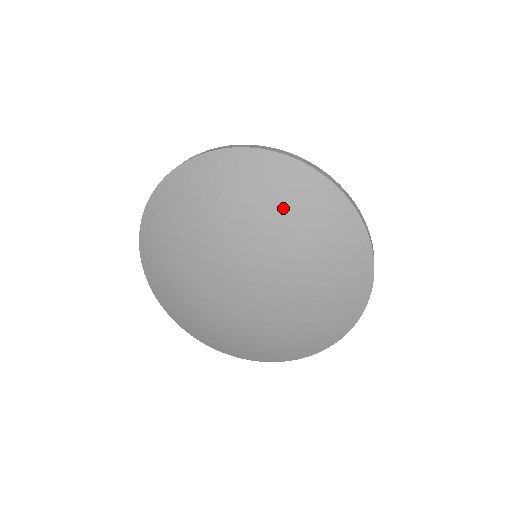
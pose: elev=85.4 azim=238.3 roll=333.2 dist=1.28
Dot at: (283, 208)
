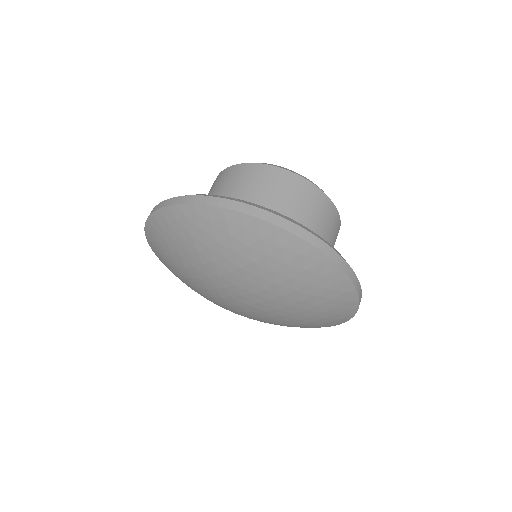
Dot at: (293, 280)
